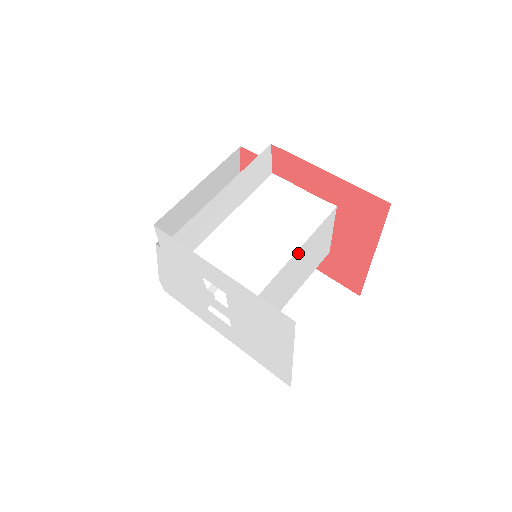
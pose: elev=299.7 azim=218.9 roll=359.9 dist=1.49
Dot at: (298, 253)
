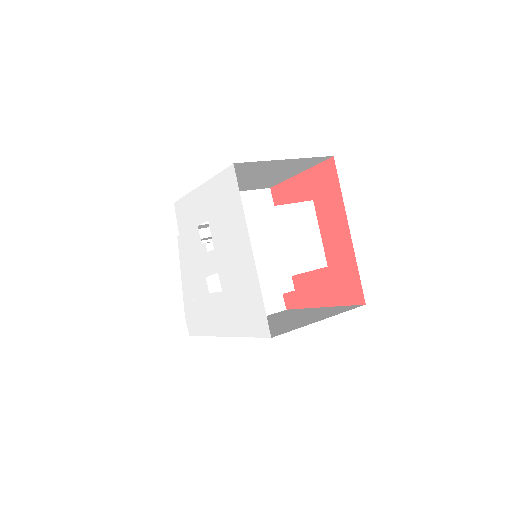
Dot at: (274, 212)
